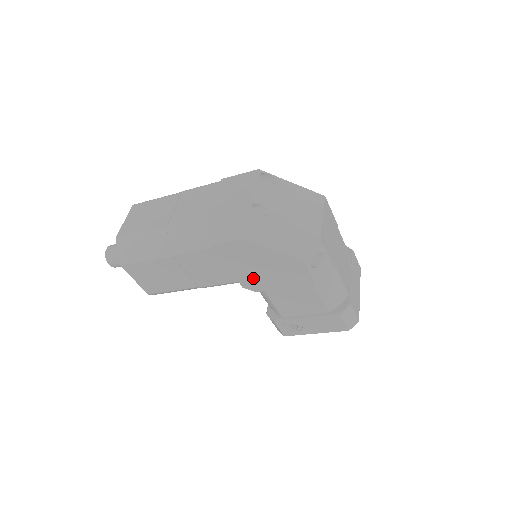
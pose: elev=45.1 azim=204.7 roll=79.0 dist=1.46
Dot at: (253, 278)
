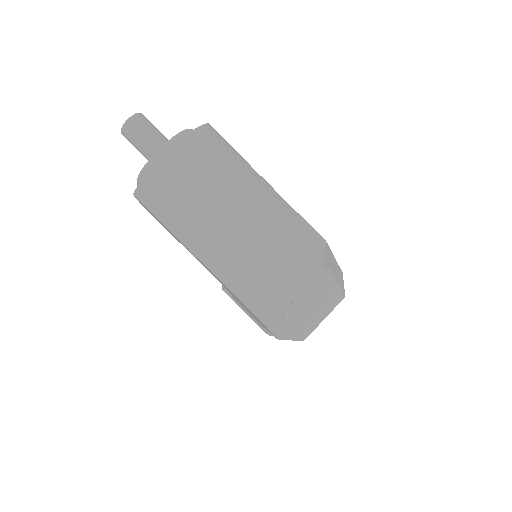
Dot at: occluded
